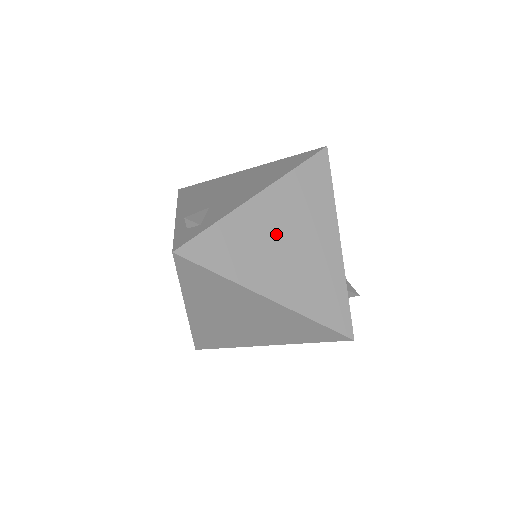
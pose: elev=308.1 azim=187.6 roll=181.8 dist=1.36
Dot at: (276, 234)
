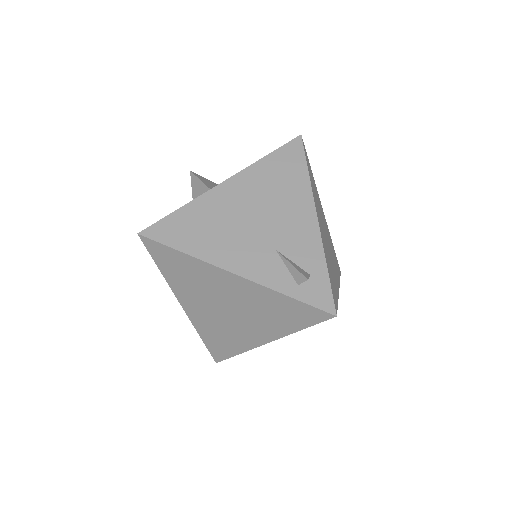
Dot at: occluded
